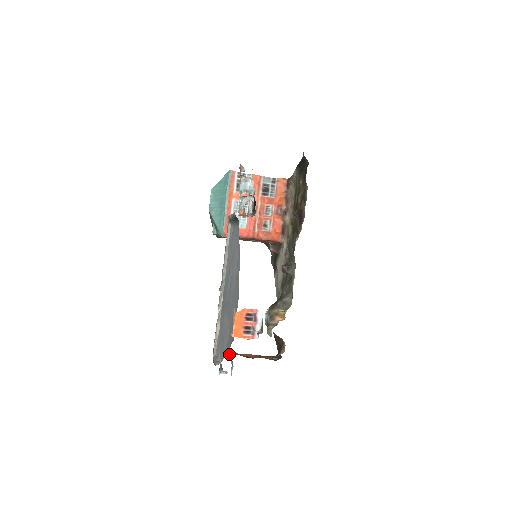
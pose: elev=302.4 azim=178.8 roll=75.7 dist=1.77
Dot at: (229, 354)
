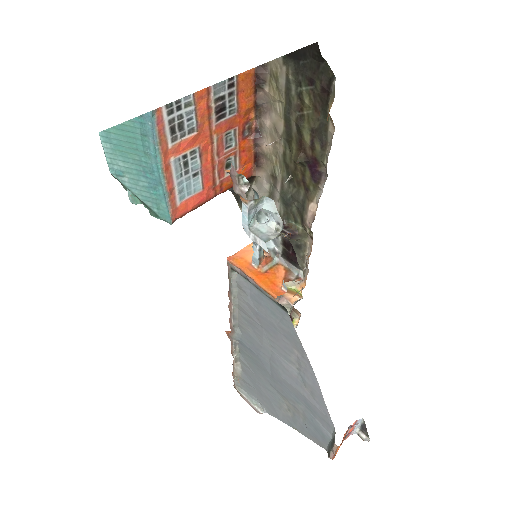
Dot at: occluded
